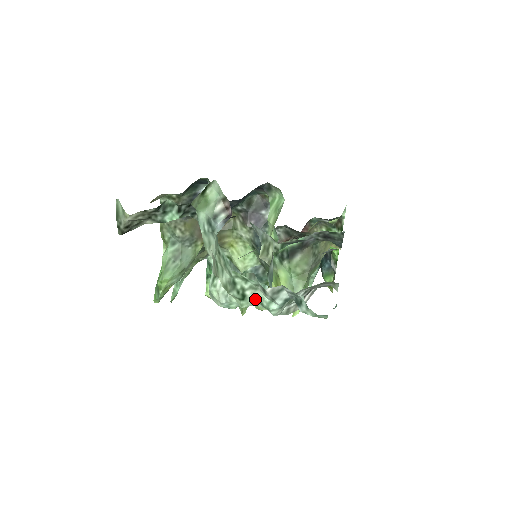
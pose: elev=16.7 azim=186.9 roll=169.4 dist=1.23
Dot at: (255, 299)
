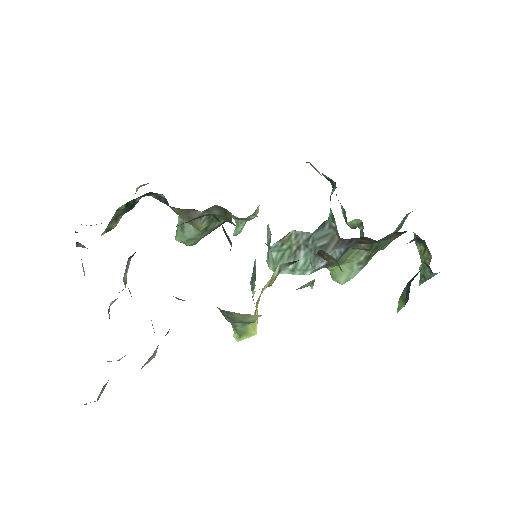
Dot at: occluded
